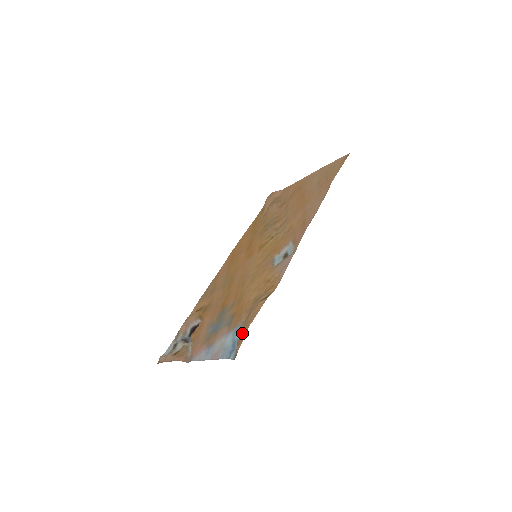
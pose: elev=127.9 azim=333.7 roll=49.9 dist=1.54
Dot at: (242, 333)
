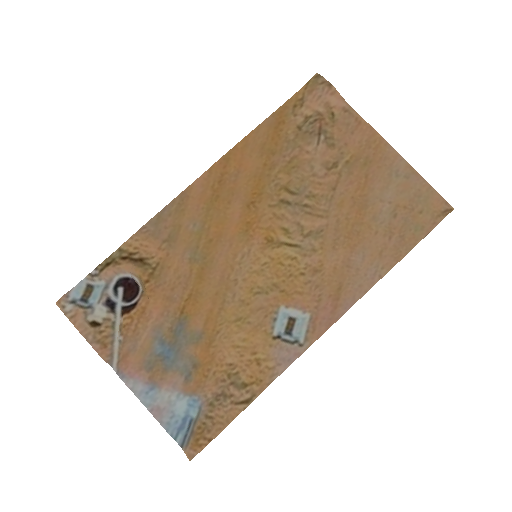
Dot at: (203, 430)
